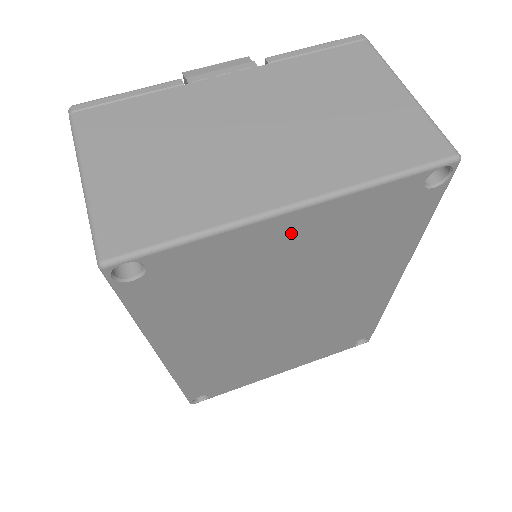
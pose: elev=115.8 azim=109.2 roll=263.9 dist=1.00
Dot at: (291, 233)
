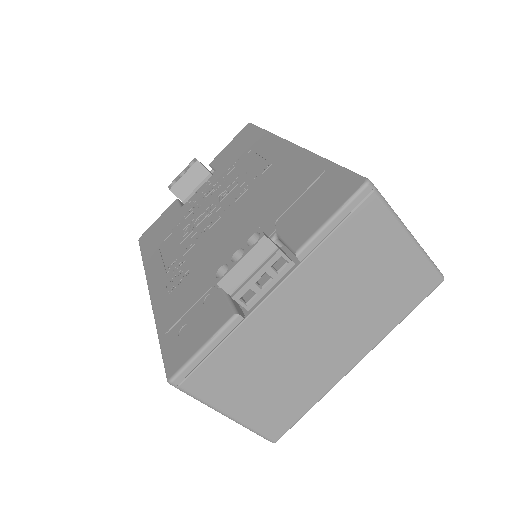
Dot at: occluded
